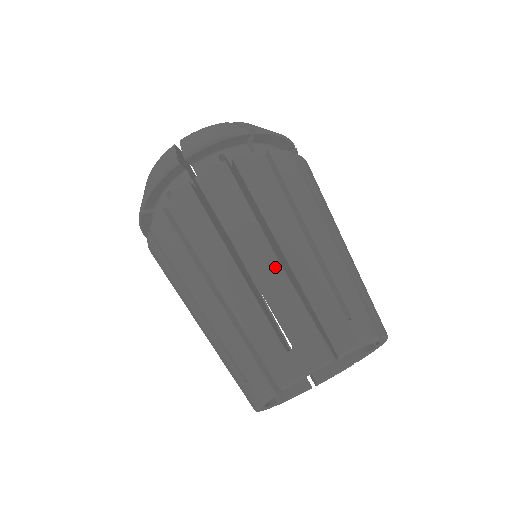
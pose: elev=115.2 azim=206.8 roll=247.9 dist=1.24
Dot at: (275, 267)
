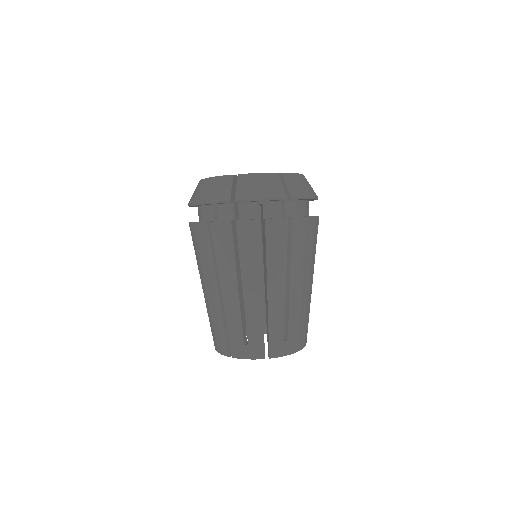
Dot at: (300, 294)
